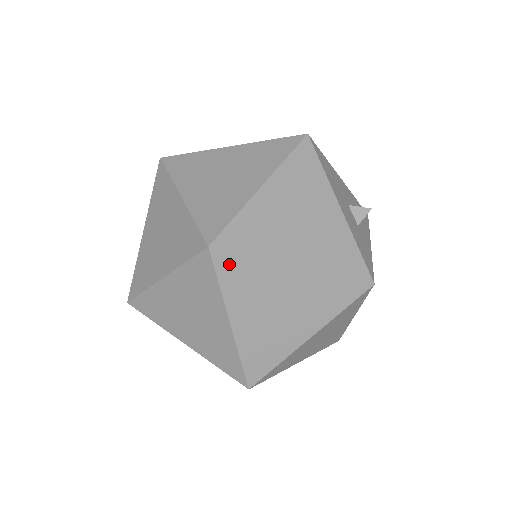
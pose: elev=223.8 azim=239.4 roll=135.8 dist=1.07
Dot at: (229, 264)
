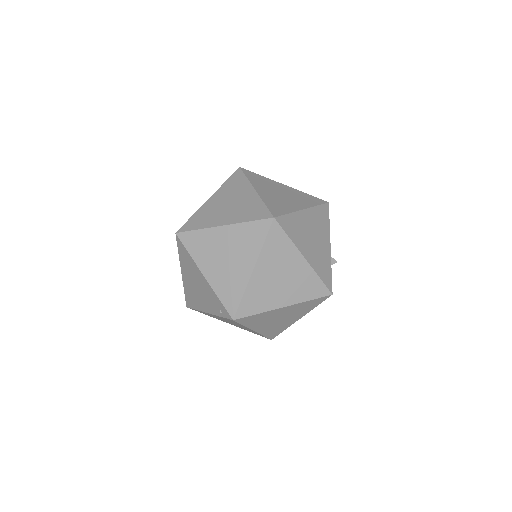
Dot at: (276, 234)
